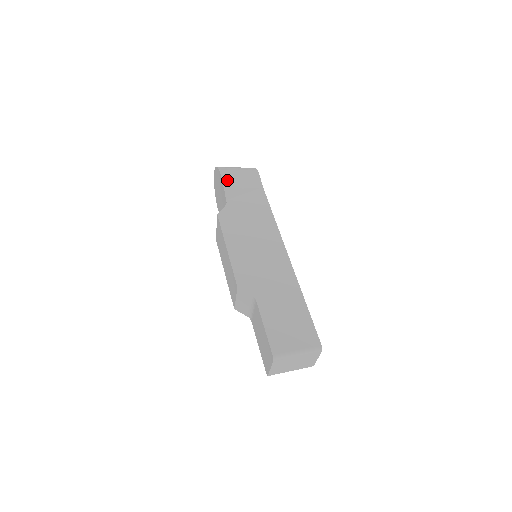
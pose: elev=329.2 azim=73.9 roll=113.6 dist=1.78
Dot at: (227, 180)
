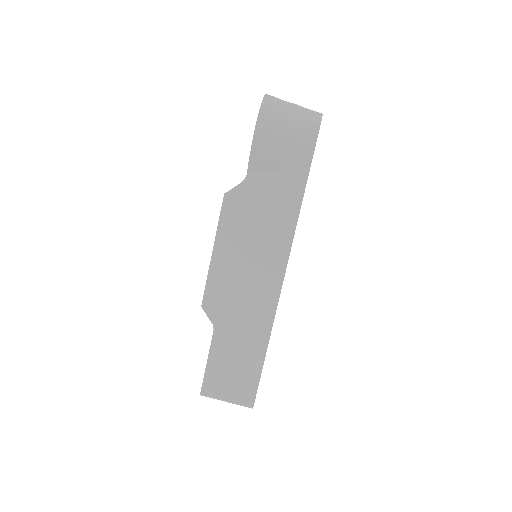
Dot at: (260, 143)
